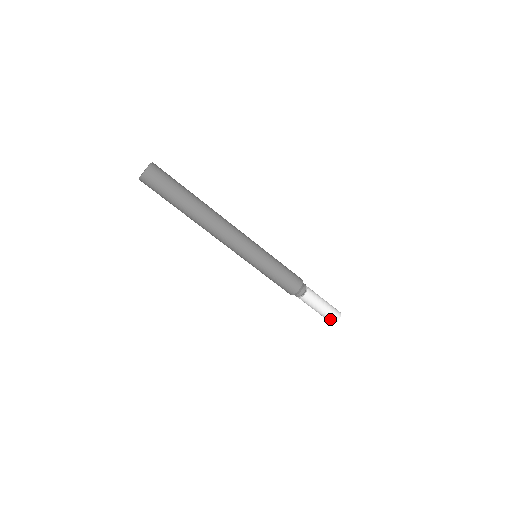
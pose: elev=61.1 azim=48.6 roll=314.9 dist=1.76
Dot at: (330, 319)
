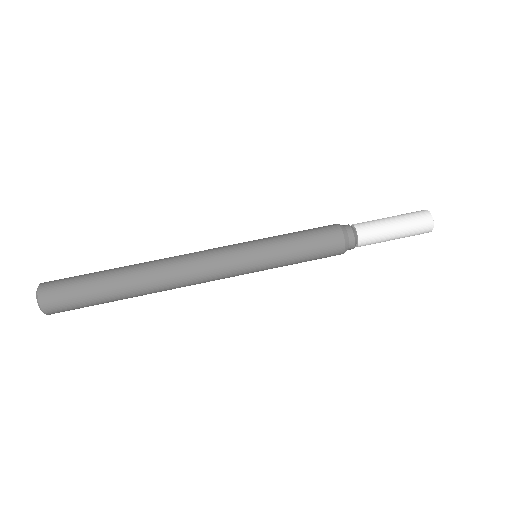
Dot at: (417, 214)
